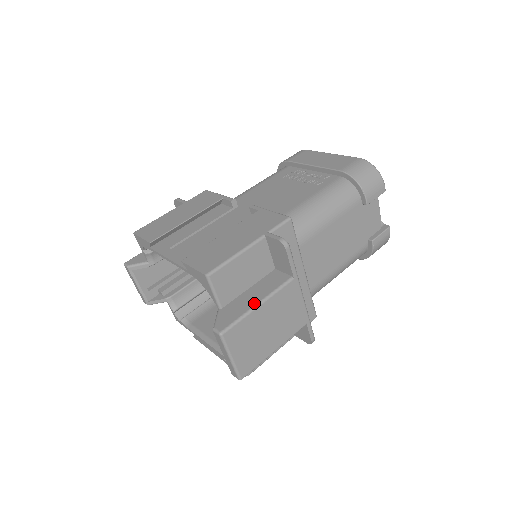
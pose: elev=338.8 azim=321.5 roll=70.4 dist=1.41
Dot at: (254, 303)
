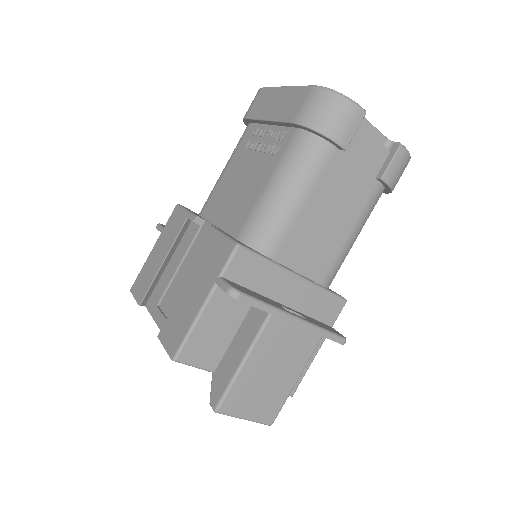
Dot at: (238, 362)
